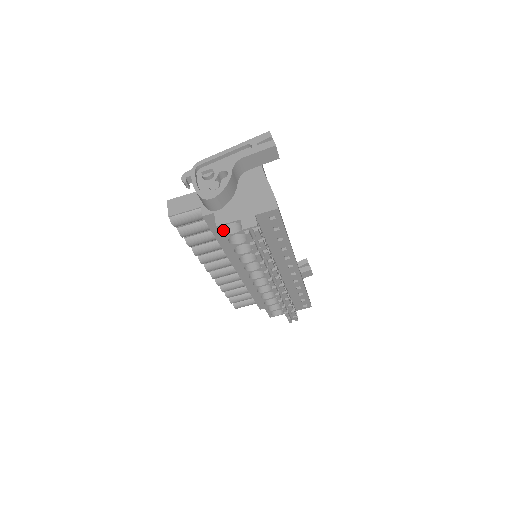
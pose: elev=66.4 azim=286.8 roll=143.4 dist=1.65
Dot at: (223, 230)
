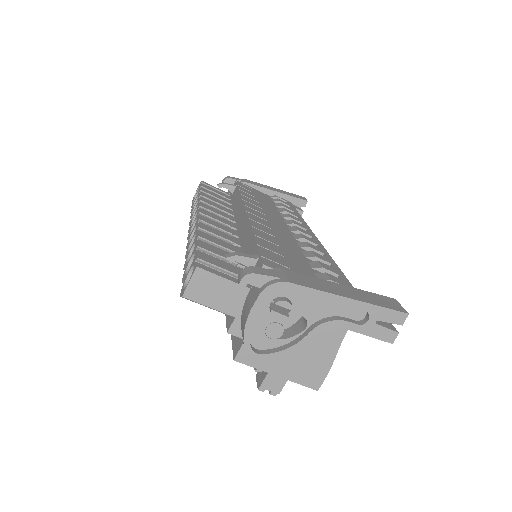
Dot at: occluded
